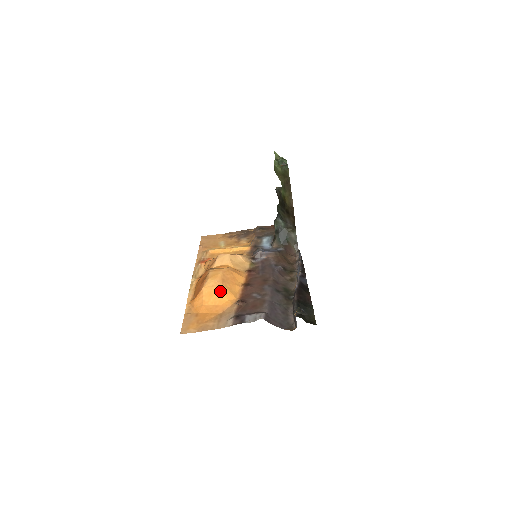
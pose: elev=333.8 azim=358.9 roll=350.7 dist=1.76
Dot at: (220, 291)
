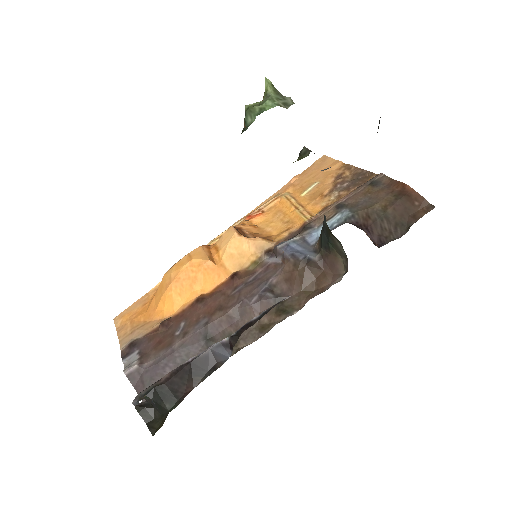
Dot at: (164, 292)
